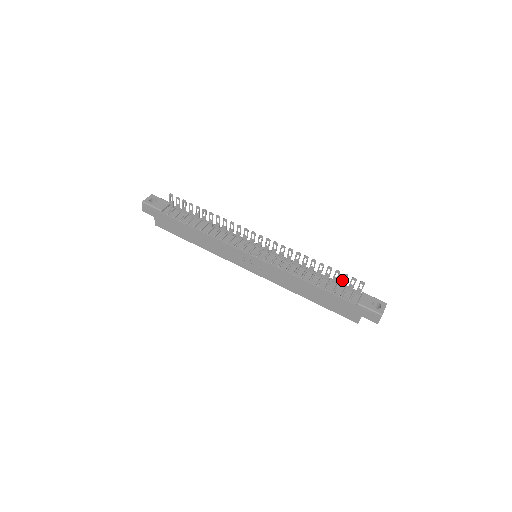
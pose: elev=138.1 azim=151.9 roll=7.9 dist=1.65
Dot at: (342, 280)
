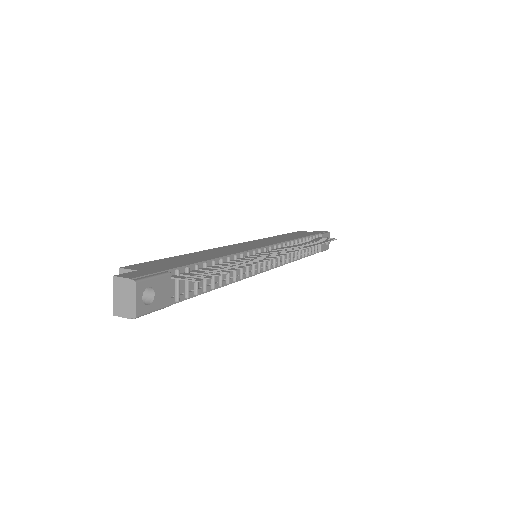
Dot at: occluded
